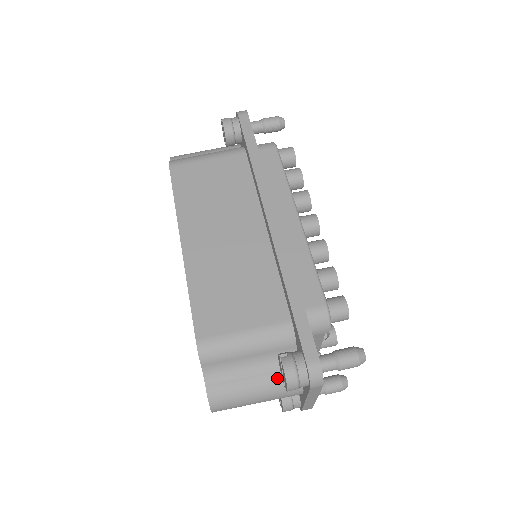
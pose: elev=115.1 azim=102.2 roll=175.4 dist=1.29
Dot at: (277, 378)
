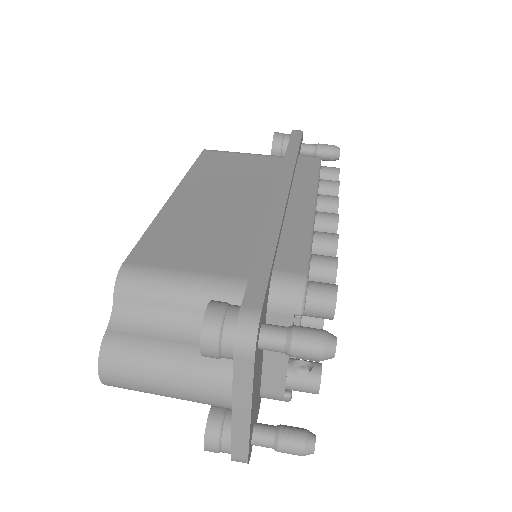
Dot at: occluded
